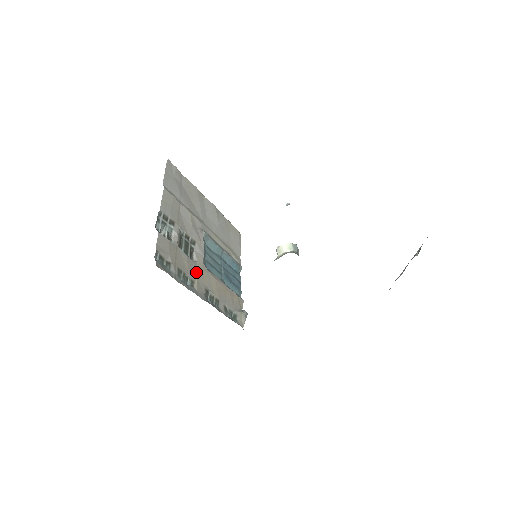
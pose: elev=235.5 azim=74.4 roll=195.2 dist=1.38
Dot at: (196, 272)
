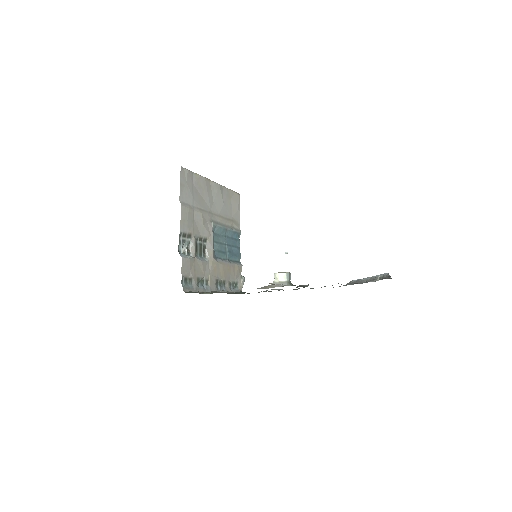
Dot at: (209, 270)
